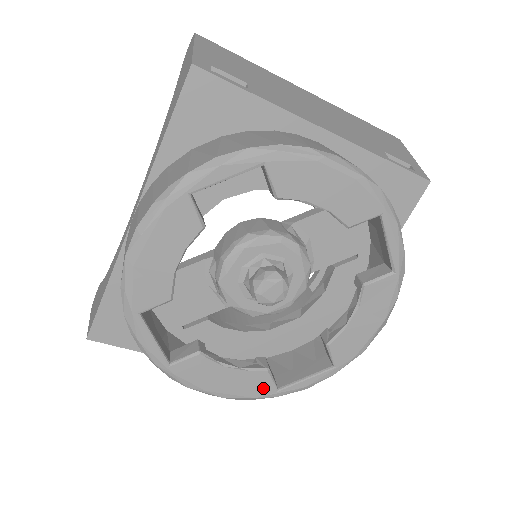
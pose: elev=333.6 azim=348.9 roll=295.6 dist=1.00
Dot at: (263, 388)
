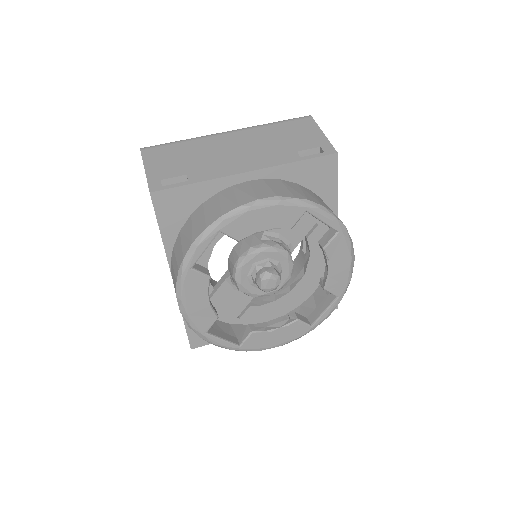
Dot at: (301, 330)
